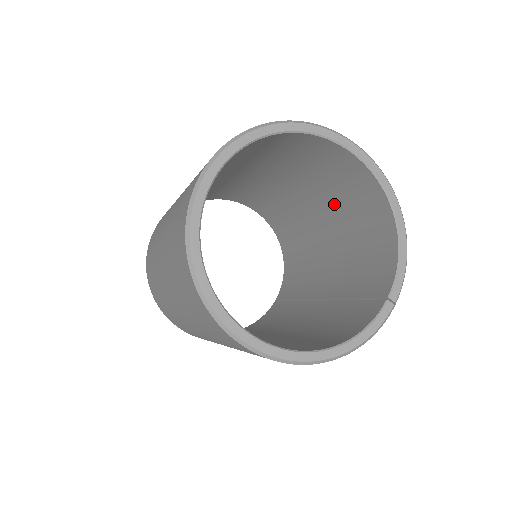
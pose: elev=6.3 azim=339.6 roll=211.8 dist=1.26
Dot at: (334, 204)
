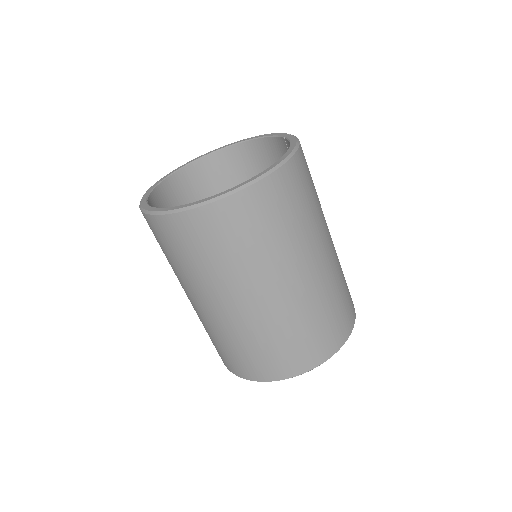
Dot at: occluded
